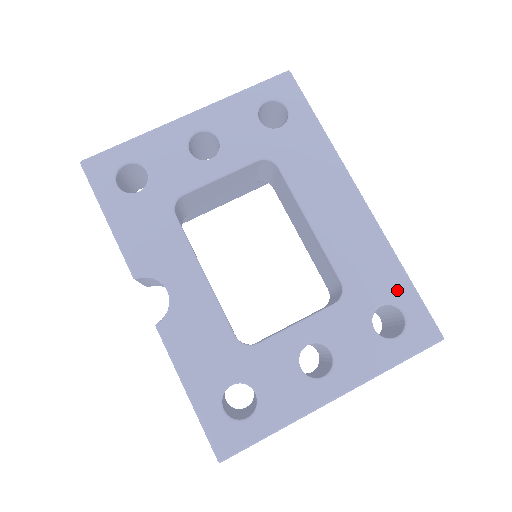
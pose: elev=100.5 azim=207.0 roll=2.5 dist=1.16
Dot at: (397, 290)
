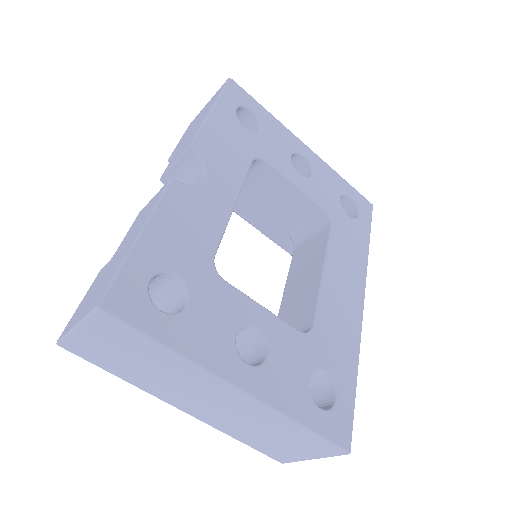
Dot at: (344, 378)
